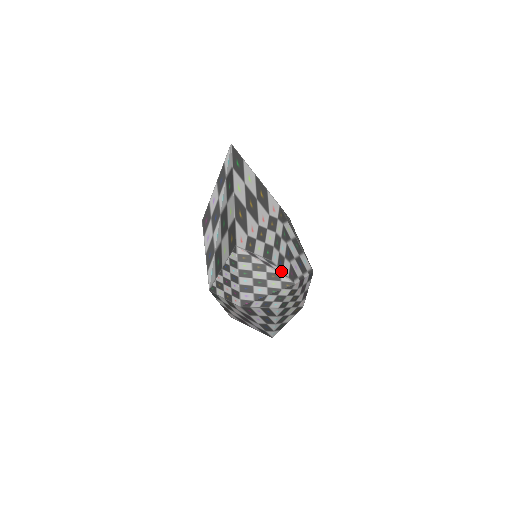
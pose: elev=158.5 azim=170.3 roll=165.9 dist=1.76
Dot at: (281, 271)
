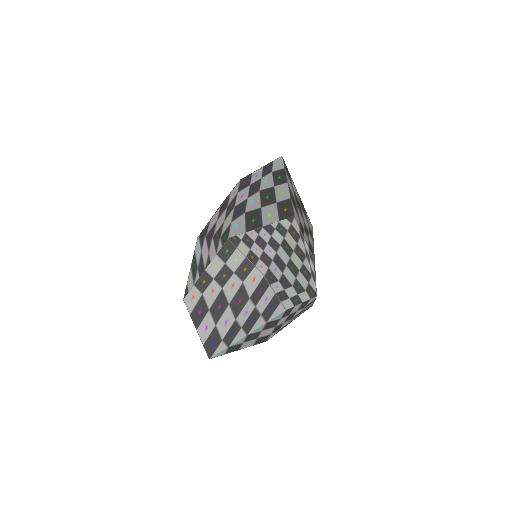
Dot at: (314, 273)
